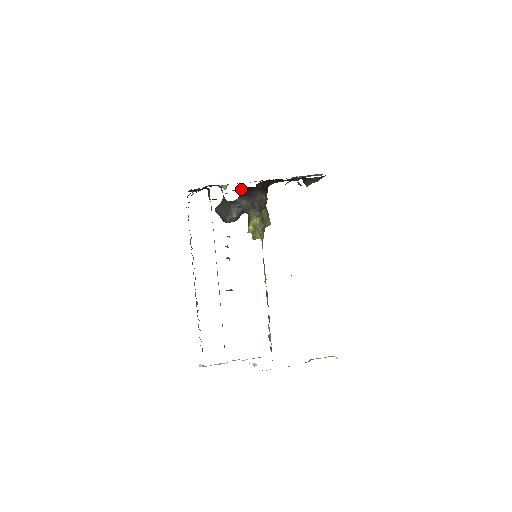
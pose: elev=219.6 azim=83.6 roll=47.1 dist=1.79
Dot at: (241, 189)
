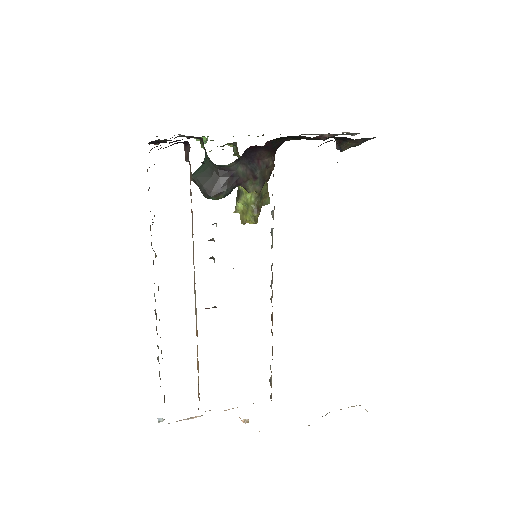
Dot at: (231, 146)
